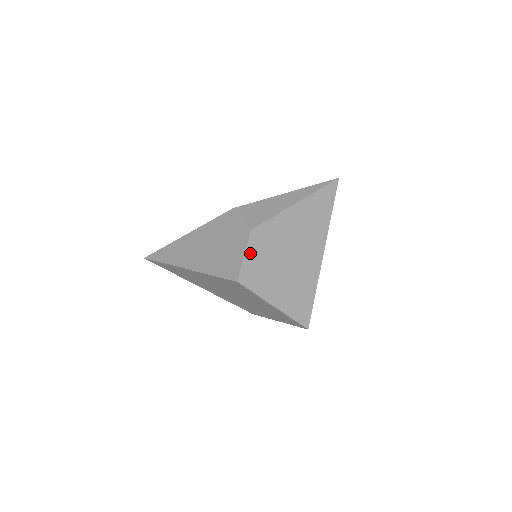
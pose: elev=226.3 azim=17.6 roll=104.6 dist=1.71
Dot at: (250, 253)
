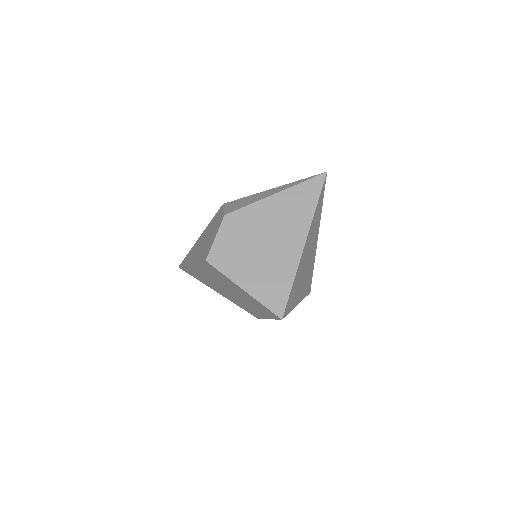
Dot at: (221, 236)
